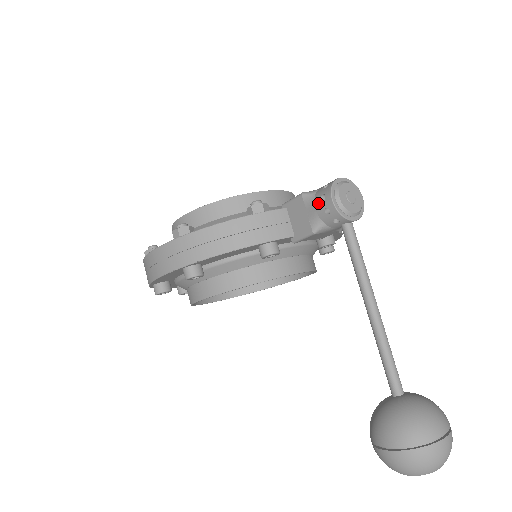
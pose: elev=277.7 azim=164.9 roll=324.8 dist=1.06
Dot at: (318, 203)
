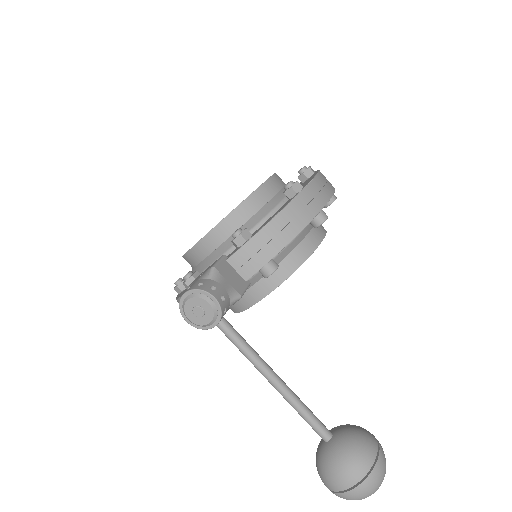
Dot at: occluded
